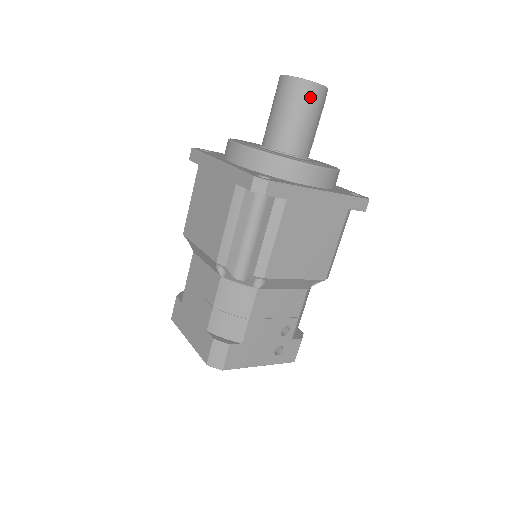
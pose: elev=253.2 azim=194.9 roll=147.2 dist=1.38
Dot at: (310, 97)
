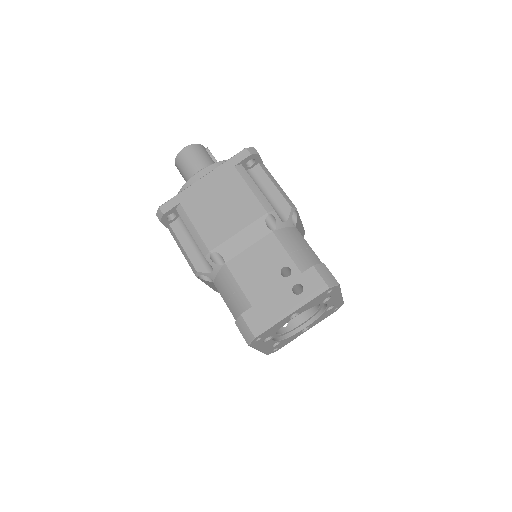
Dot at: (185, 157)
